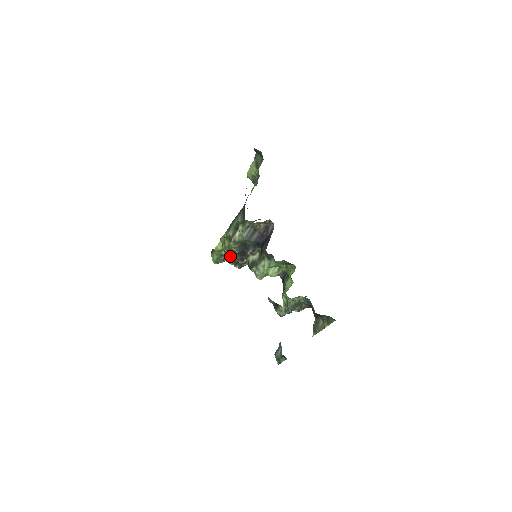
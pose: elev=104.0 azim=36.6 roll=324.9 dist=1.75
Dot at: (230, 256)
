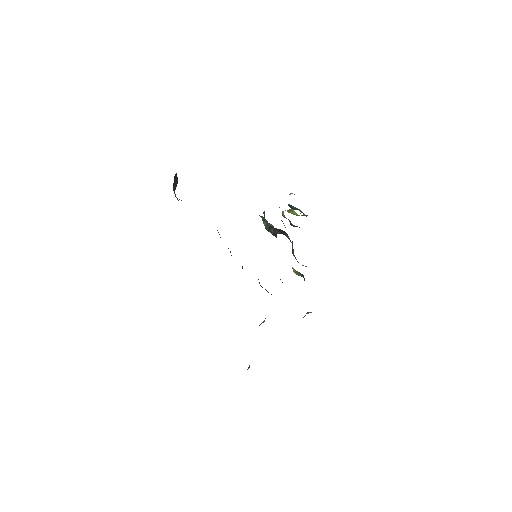
Dot at: occluded
